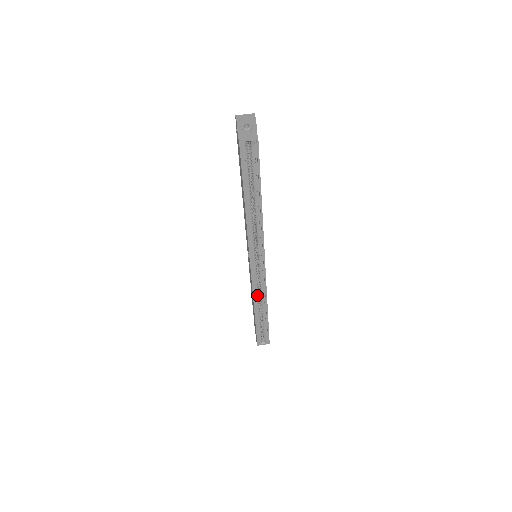
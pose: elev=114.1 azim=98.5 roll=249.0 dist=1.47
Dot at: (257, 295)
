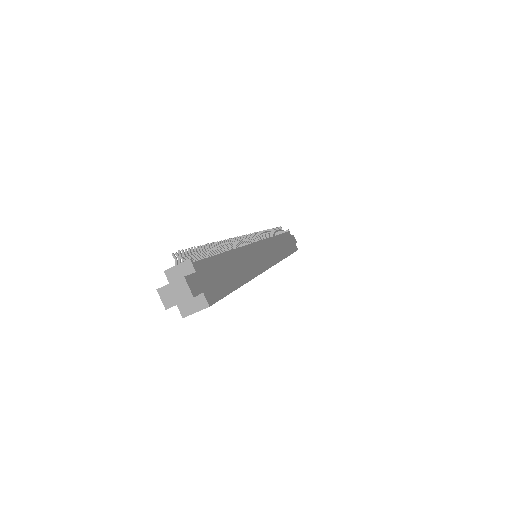
Dot at: occluded
